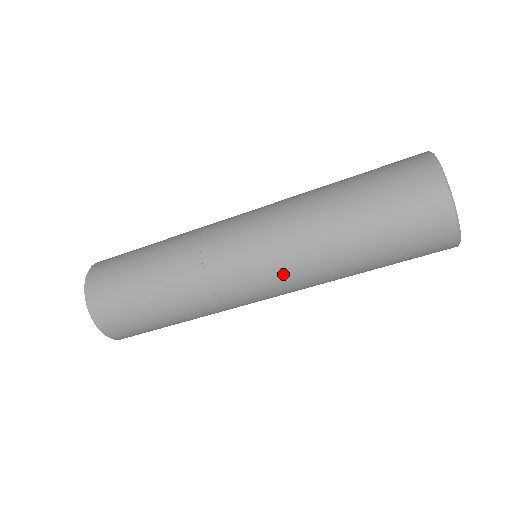
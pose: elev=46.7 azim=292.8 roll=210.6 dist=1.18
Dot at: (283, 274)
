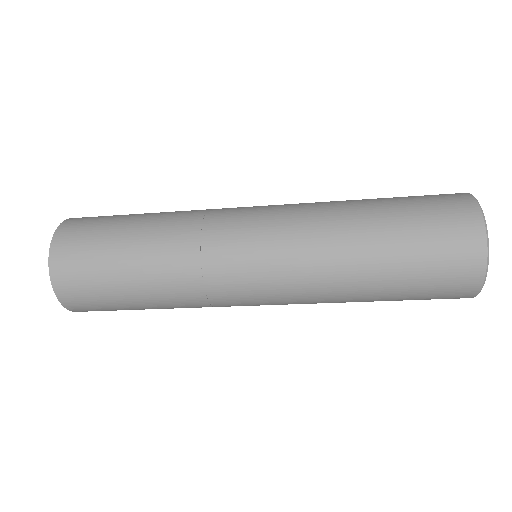
Dot at: occluded
